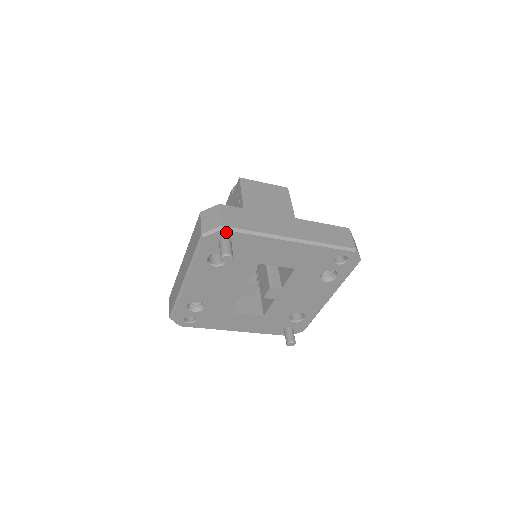
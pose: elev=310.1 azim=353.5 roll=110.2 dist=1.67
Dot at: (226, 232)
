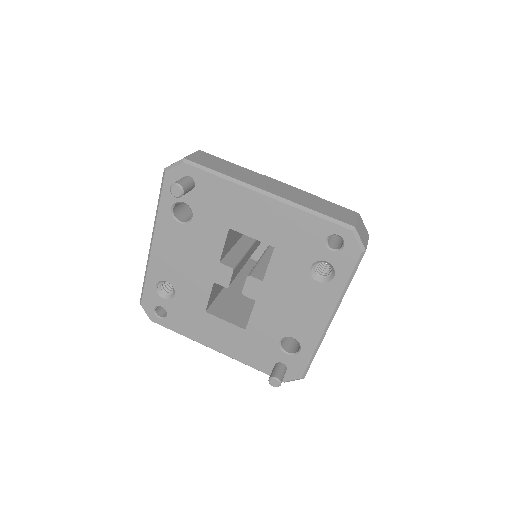
Dot at: (188, 167)
